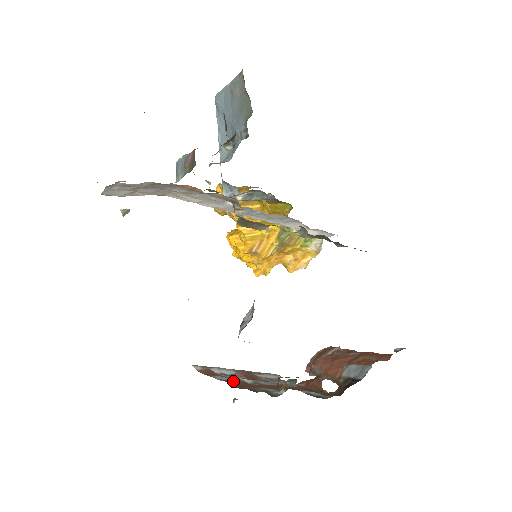
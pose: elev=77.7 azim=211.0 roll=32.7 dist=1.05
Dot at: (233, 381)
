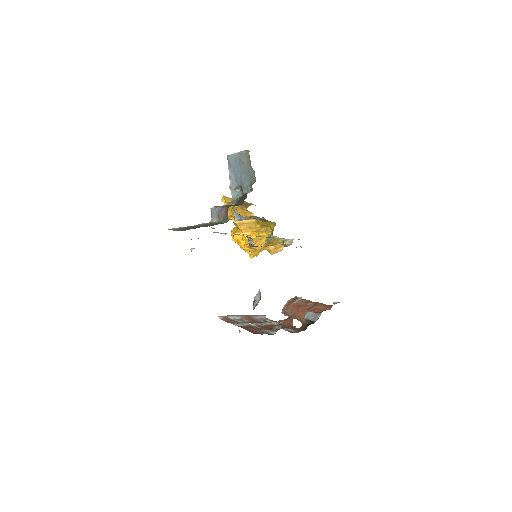
Dot at: (246, 327)
